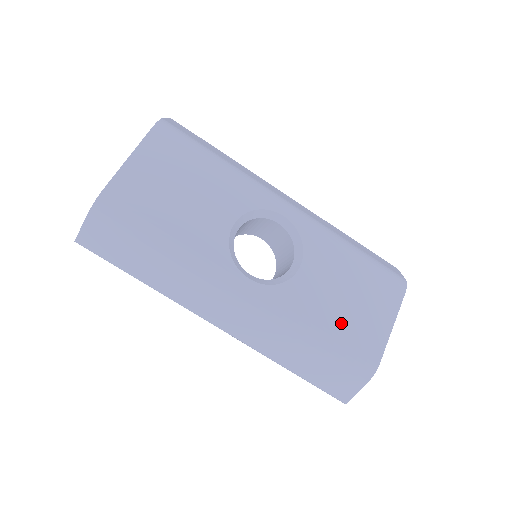
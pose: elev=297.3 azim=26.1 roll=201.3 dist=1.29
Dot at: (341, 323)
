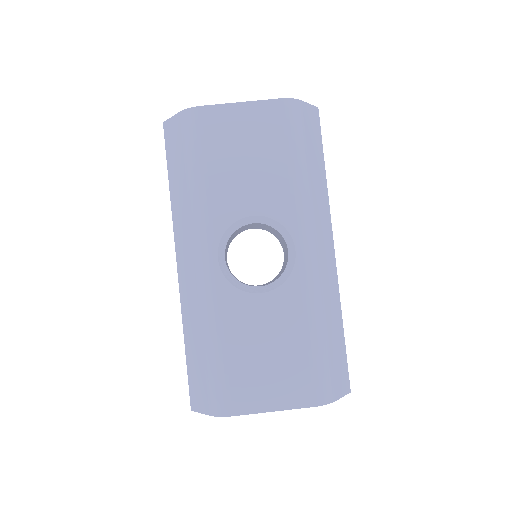
Dot at: (240, 360)
